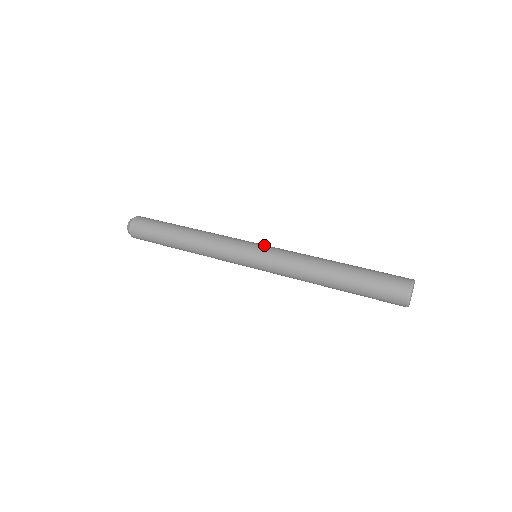
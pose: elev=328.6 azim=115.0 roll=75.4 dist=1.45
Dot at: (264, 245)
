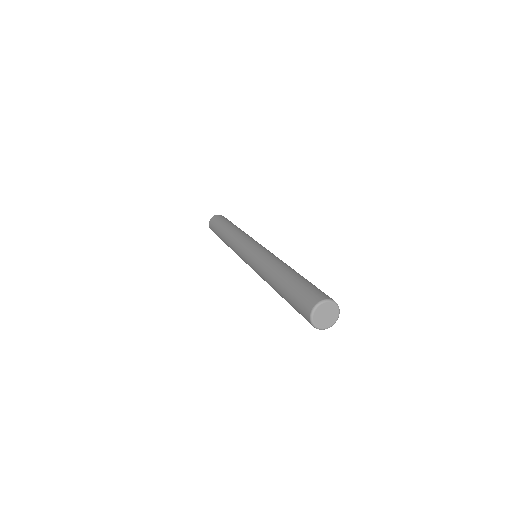
Dot at: (252, 249)
